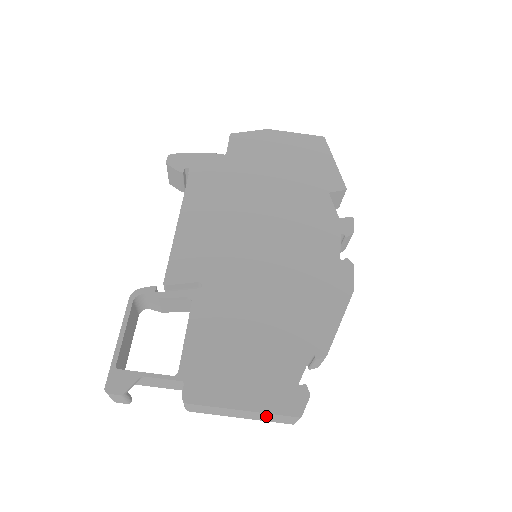
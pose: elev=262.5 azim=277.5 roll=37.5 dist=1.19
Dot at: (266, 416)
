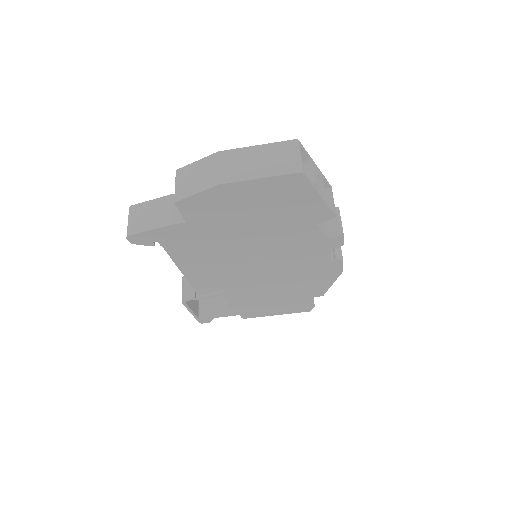
Dot at: occluded
